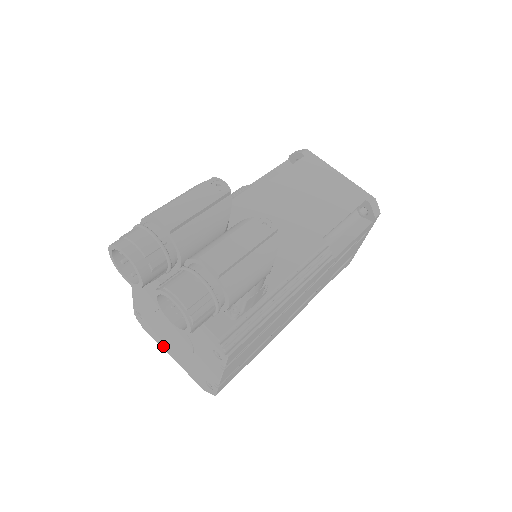
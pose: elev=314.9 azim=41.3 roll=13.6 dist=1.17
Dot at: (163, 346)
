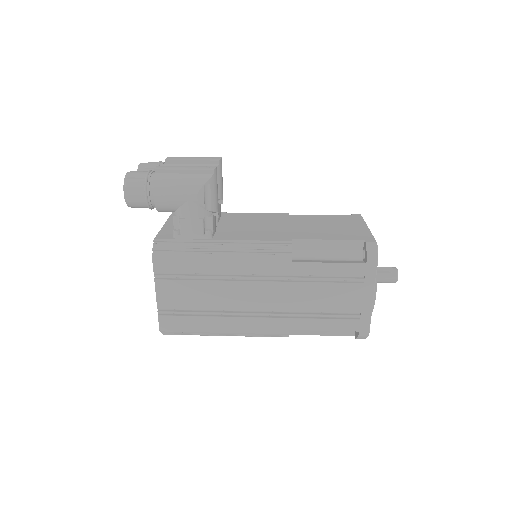
Dot at: occluded
